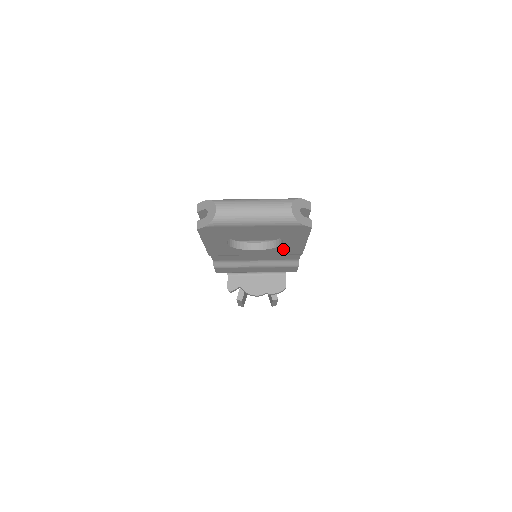
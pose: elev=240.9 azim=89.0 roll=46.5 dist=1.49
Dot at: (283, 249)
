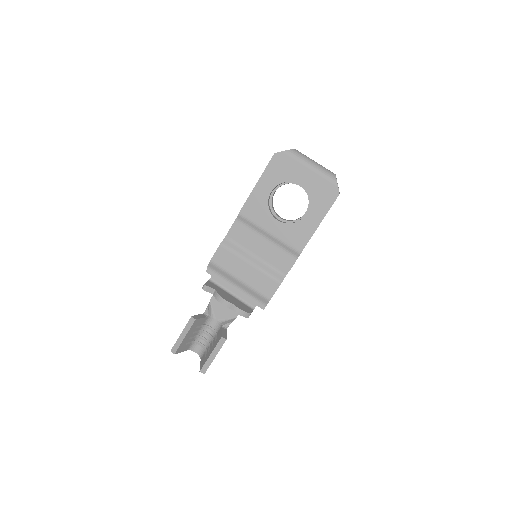
Dot at: (296, 231)
